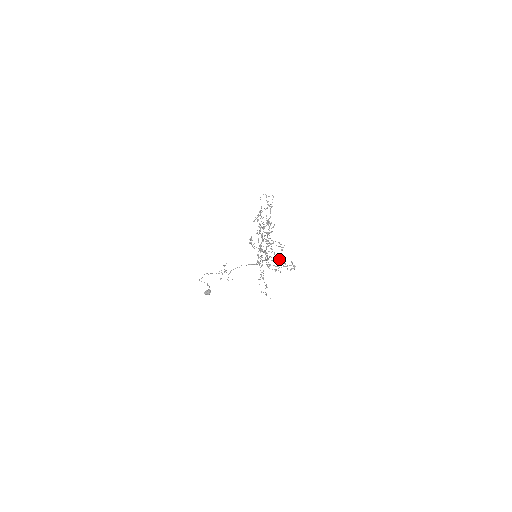
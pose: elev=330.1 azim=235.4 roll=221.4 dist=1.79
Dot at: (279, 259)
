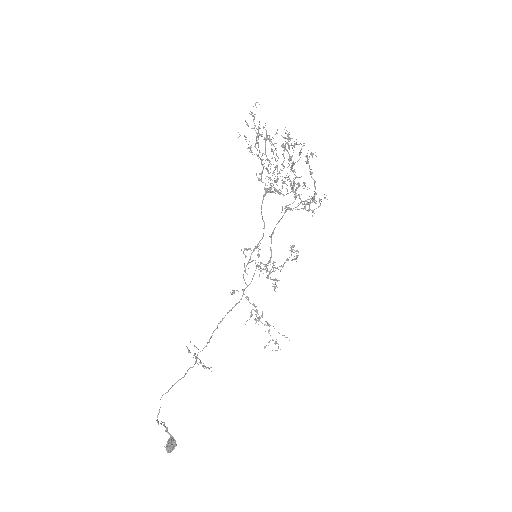
Dot at: (264, 269)
